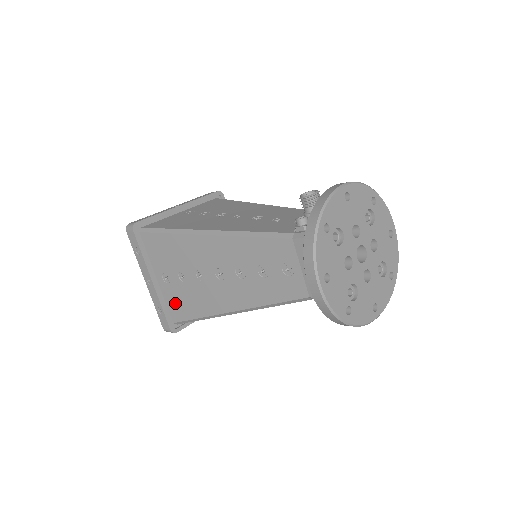
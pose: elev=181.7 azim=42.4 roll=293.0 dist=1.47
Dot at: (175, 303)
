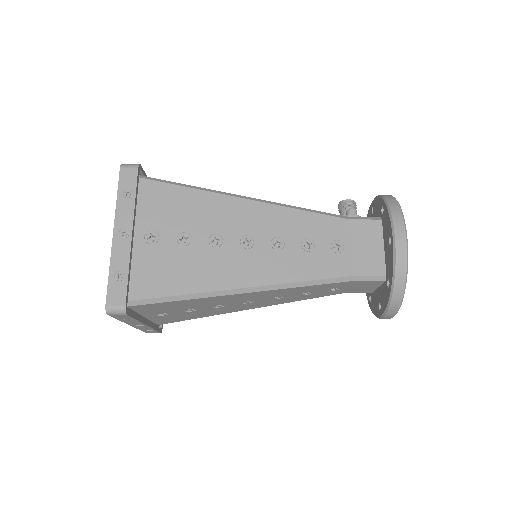
Dot at: (149, 272)
